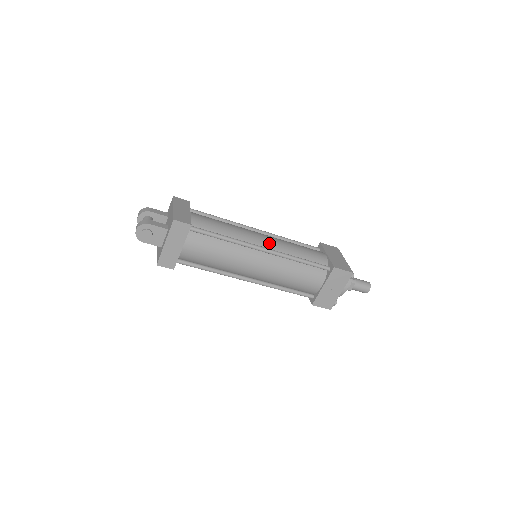
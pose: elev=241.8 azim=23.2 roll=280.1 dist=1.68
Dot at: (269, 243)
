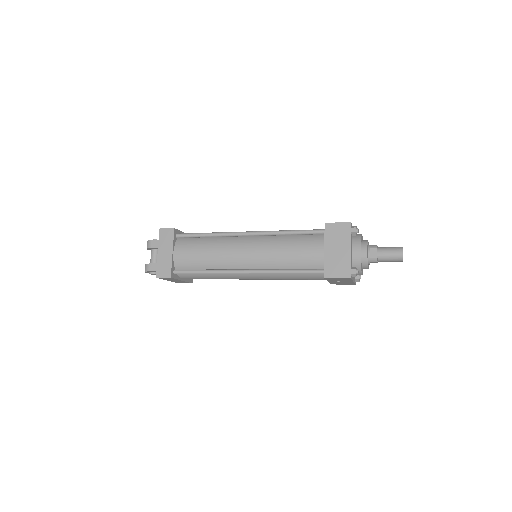
Dot at: (252, 260)
